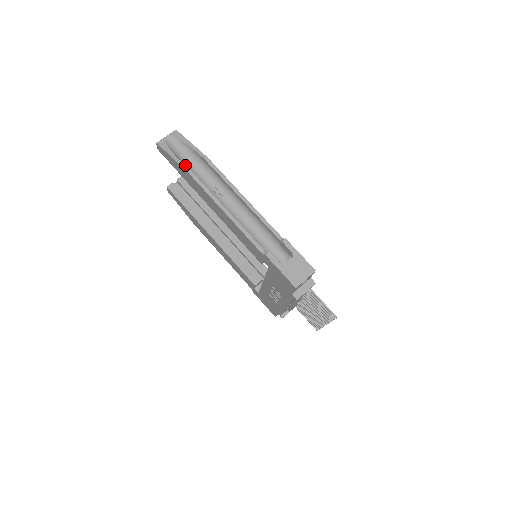
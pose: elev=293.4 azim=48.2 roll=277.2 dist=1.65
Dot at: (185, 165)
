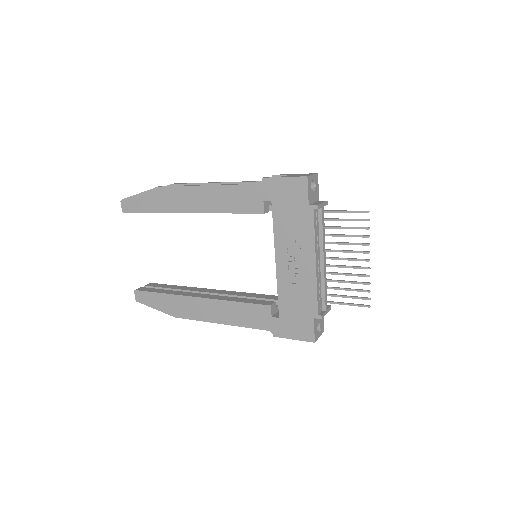
Dot at: (154, 188)
